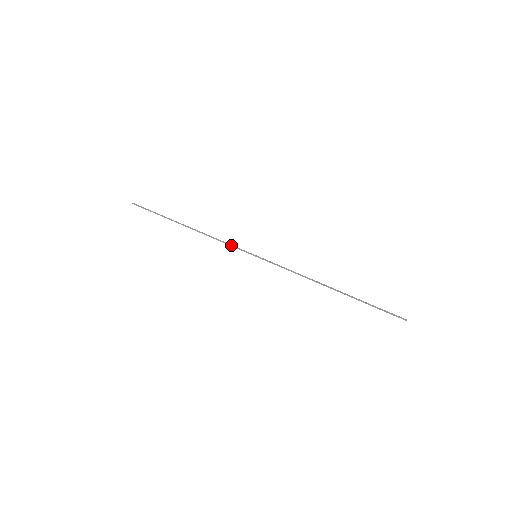
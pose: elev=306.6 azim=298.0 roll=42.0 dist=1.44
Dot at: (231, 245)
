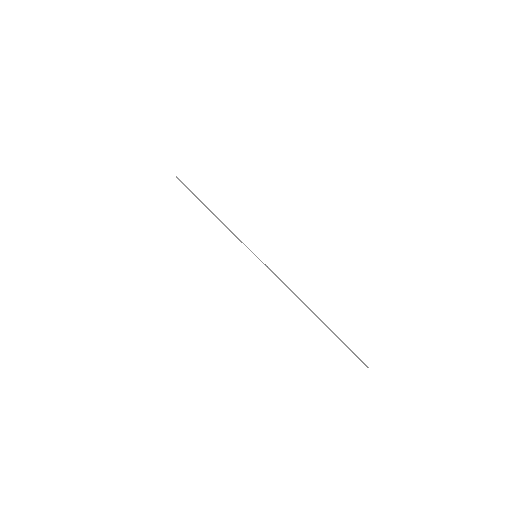
Dot at: (239, 239)
